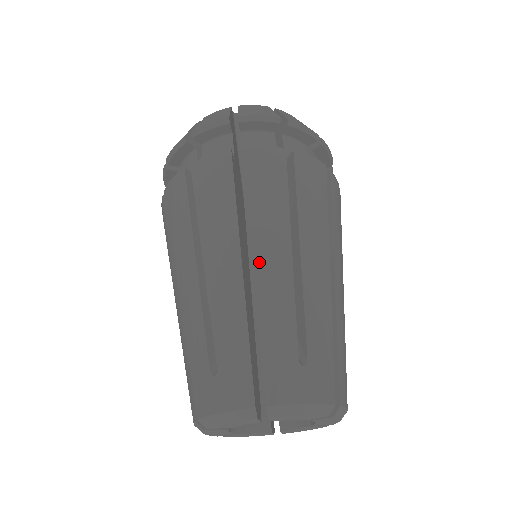
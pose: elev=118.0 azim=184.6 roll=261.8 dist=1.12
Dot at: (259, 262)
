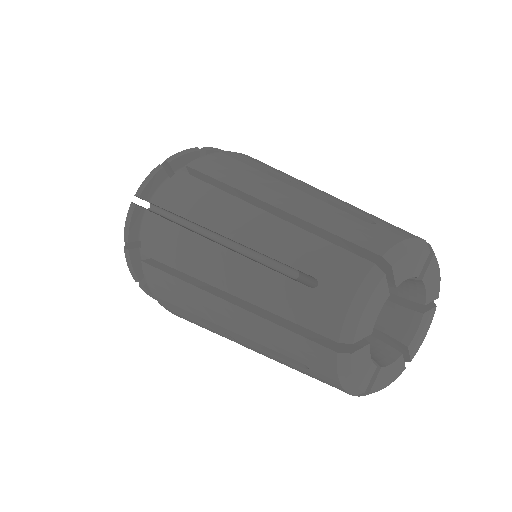
Dot at: occluded
